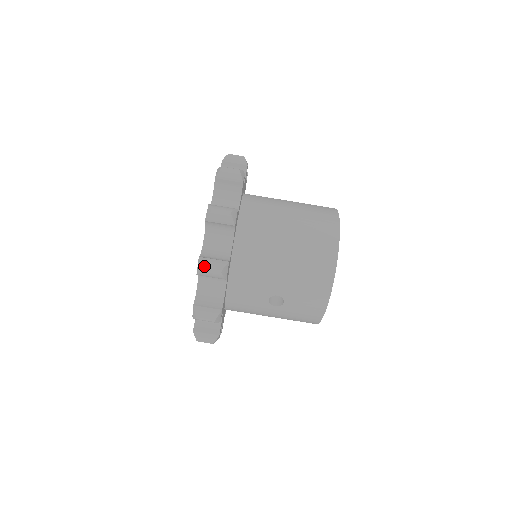
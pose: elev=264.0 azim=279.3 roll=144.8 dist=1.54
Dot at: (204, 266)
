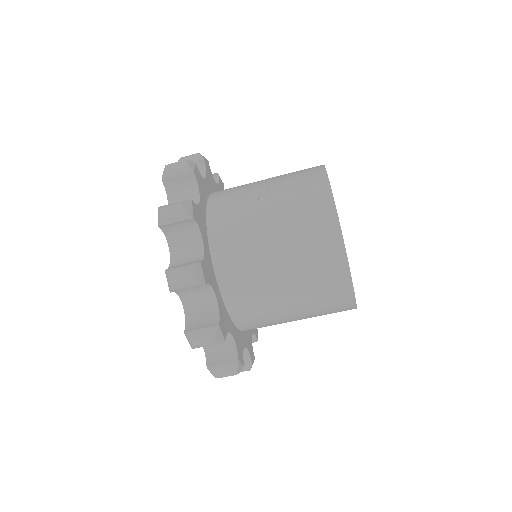
Dot at: (217, 376)
